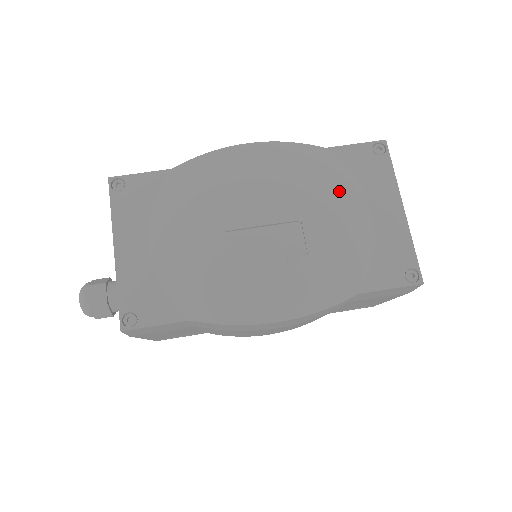
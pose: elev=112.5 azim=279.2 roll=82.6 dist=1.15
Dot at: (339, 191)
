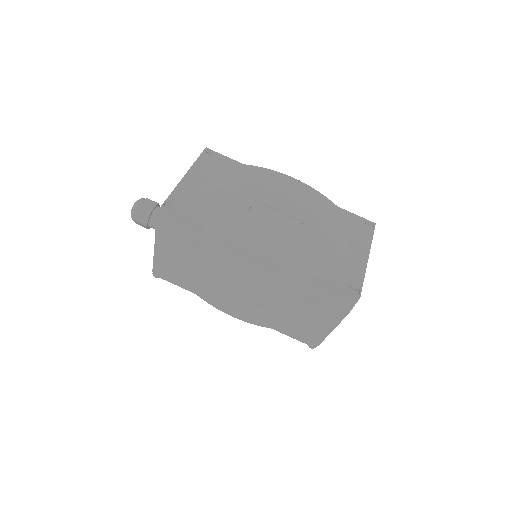
Dot at: (334, 225)
